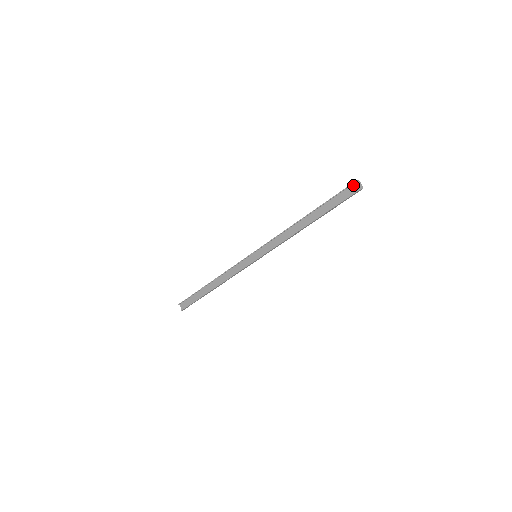
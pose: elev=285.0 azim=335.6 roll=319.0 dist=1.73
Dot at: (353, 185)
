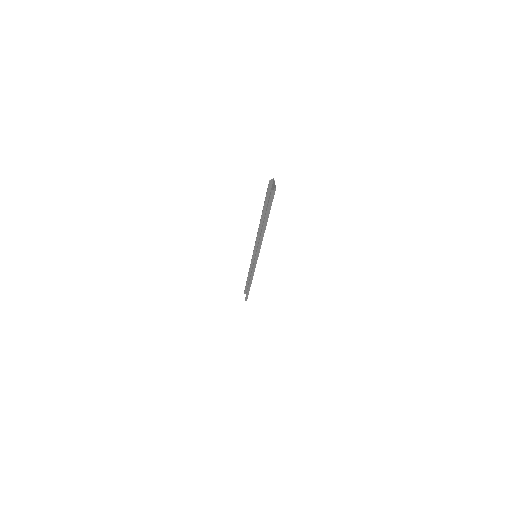
Dot at: (273, 184)
